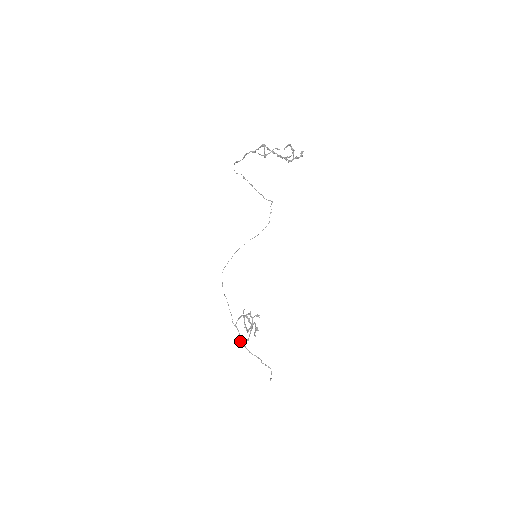
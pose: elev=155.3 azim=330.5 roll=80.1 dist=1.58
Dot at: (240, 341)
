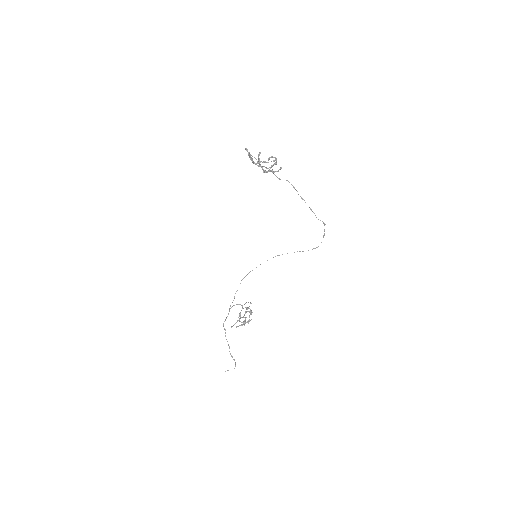
Dot at: occluded
